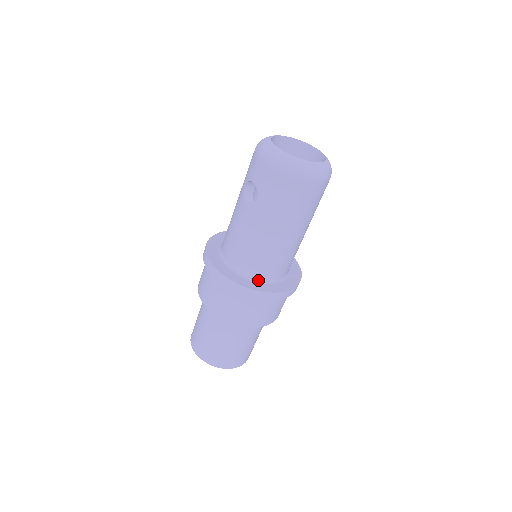
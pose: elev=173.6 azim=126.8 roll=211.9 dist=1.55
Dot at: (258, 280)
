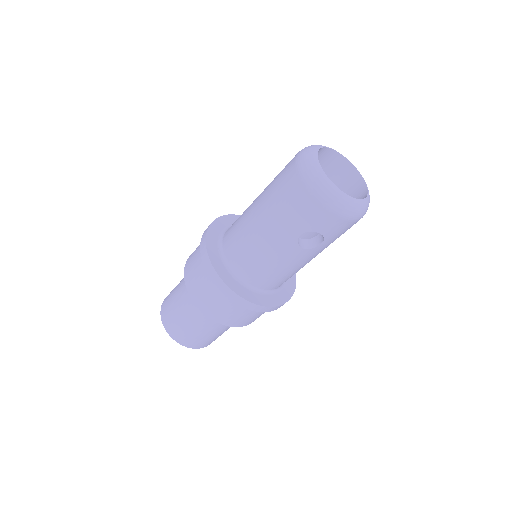
Dot at: (283, 283)
